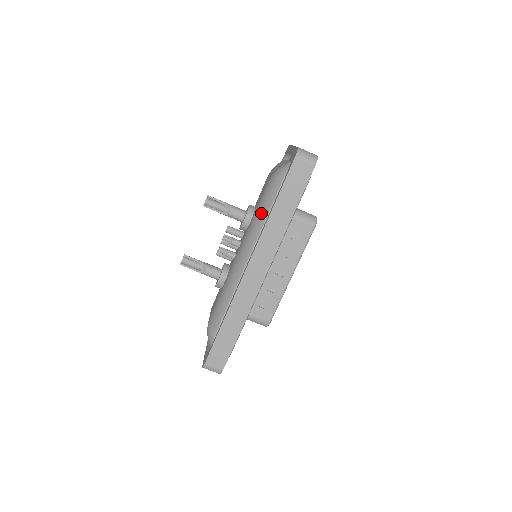
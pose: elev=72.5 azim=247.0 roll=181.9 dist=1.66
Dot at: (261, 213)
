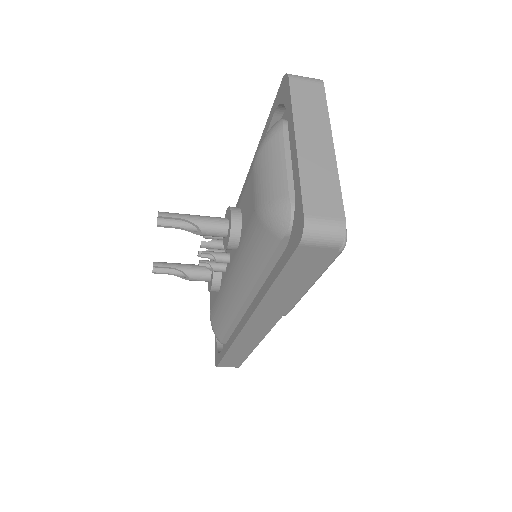
Dot at: (252, 261)
